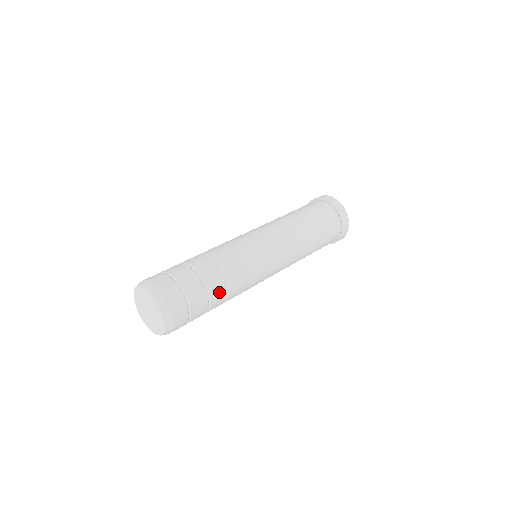
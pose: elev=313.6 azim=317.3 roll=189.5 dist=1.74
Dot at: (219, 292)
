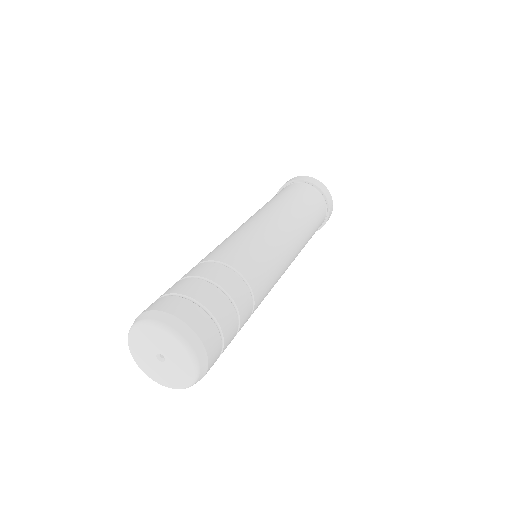
Dot at: (244, 299)
